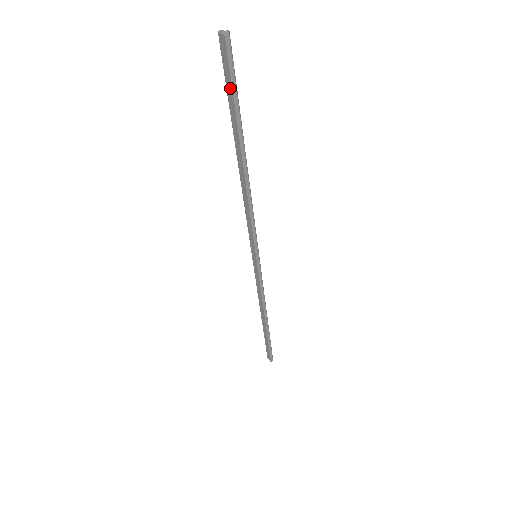
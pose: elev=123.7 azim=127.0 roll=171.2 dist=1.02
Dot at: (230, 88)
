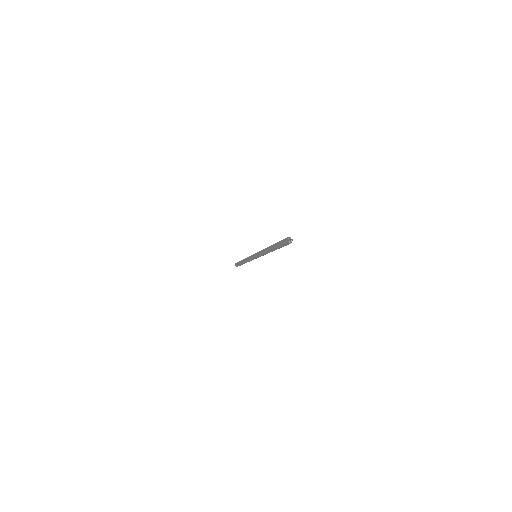
Dot at: (282, 245)
